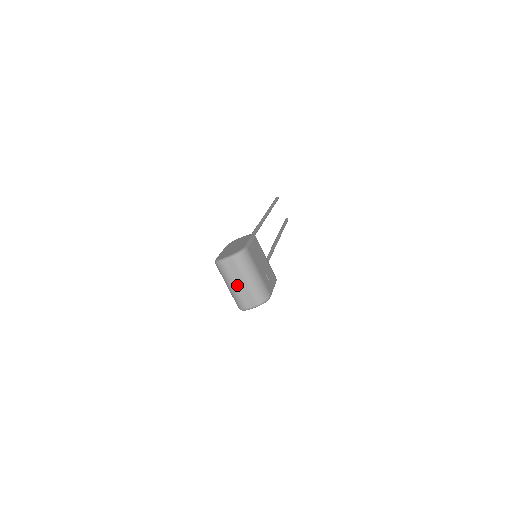
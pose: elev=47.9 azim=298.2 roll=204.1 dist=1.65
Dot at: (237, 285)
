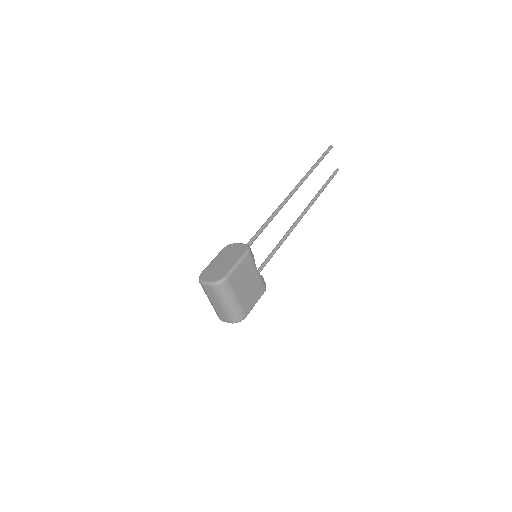
Dot at: (214, 304)
